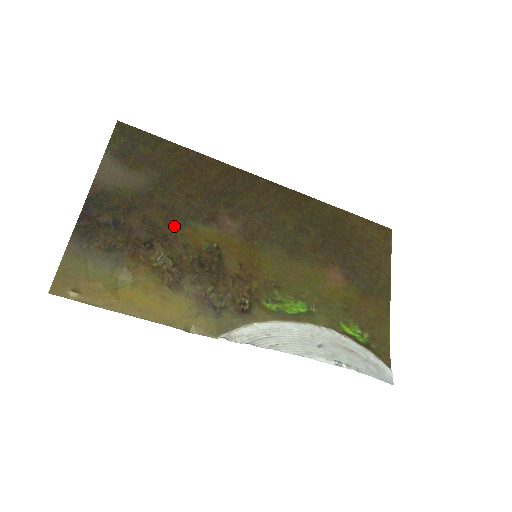
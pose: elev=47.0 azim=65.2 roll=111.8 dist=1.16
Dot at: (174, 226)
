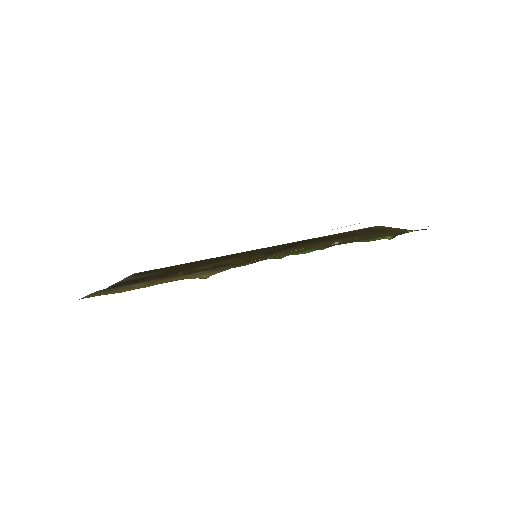
Dot at: occluded
